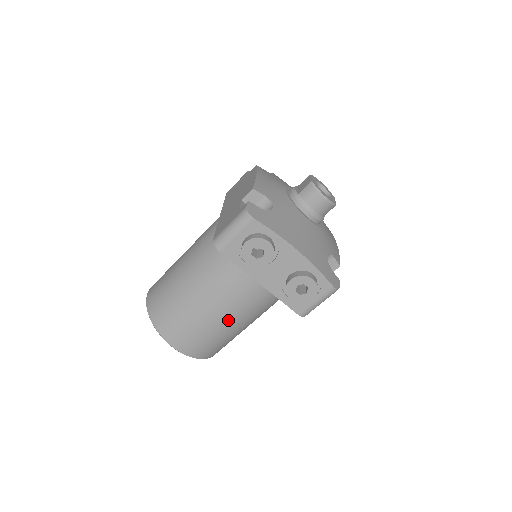
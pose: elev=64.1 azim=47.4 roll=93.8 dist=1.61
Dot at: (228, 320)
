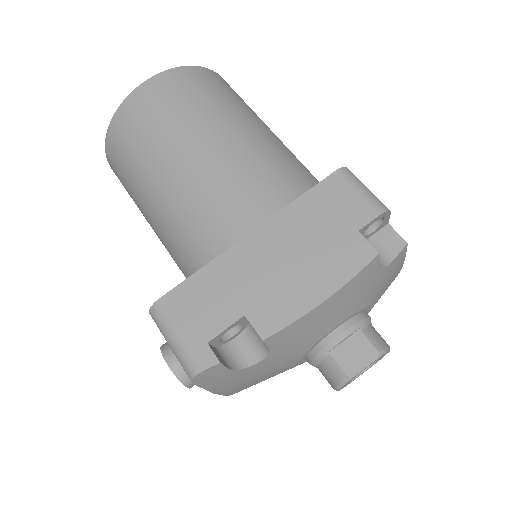
Dot at: occluded
